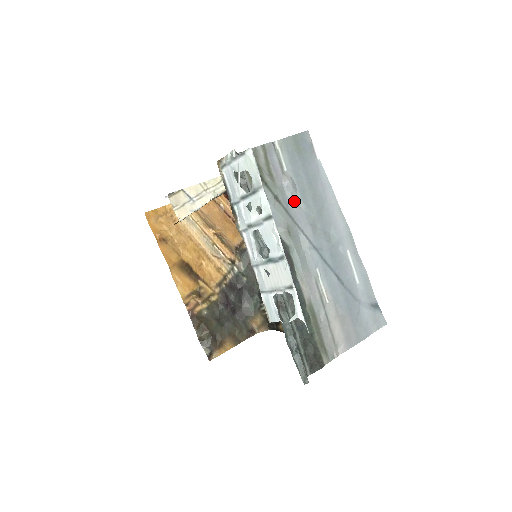
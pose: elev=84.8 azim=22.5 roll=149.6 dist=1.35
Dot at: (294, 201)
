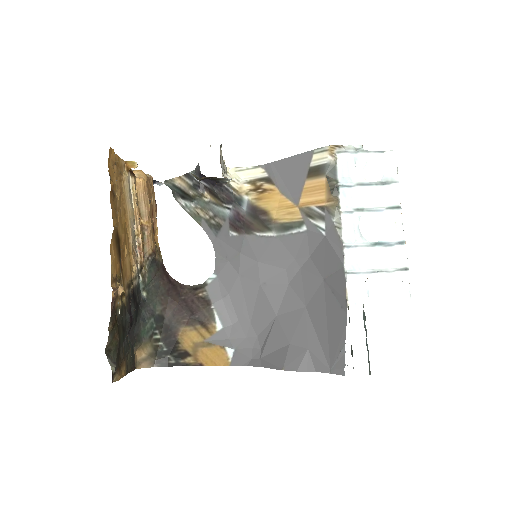
Dot at: occluded
